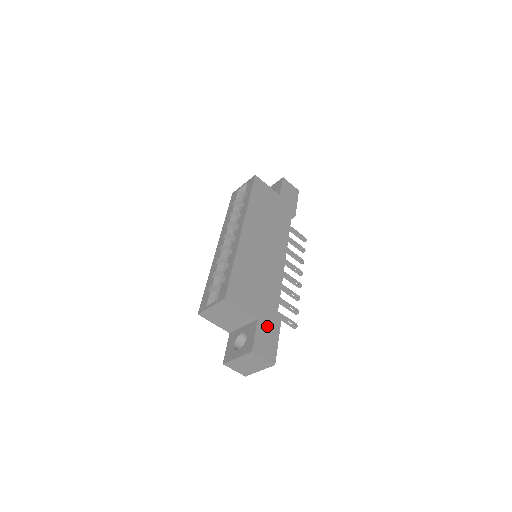
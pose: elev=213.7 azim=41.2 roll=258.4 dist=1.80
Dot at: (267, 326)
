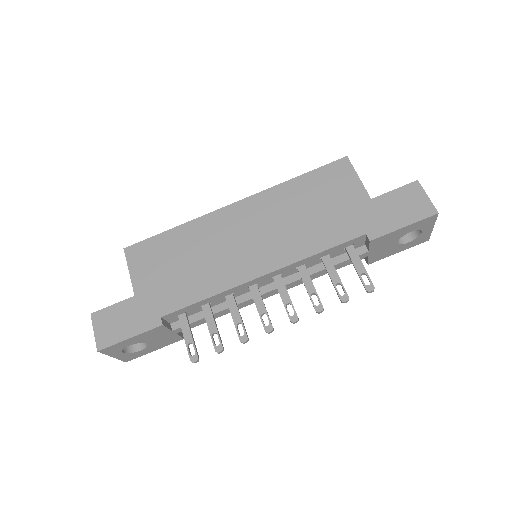
Dot at: (137, 312)
